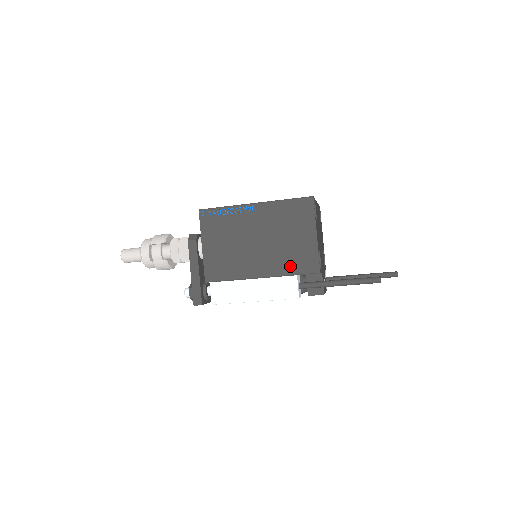
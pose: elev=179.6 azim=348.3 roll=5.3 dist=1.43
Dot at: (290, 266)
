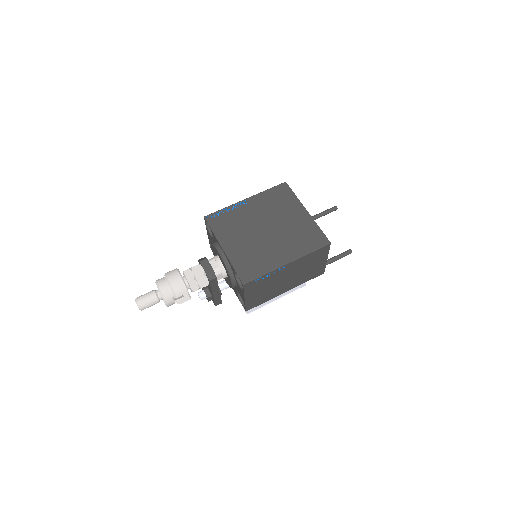
Dot at: (306, 279)
